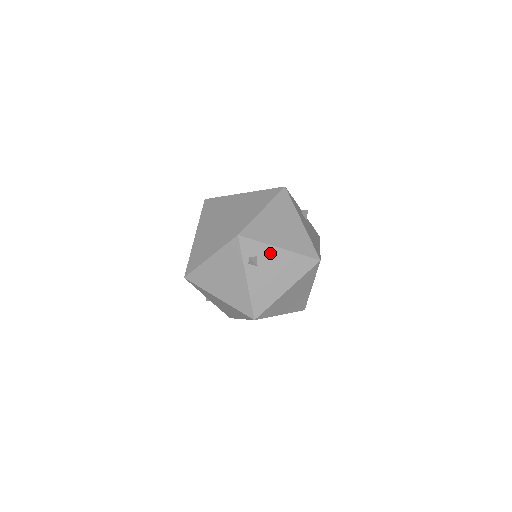
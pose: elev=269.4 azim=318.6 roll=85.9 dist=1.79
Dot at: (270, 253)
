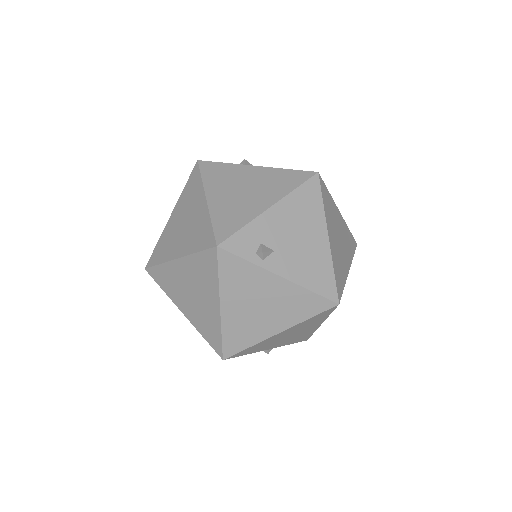
Dot at: (268, 224)
